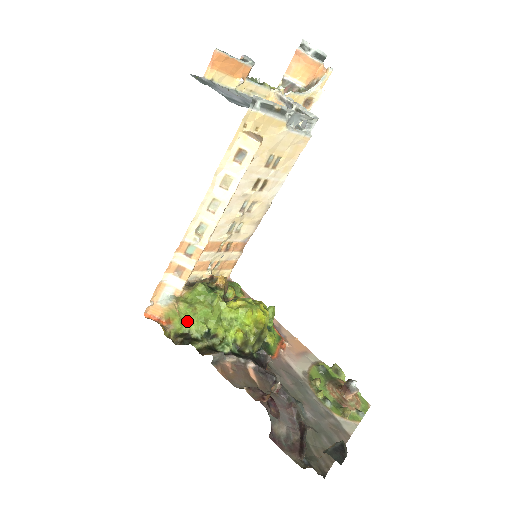
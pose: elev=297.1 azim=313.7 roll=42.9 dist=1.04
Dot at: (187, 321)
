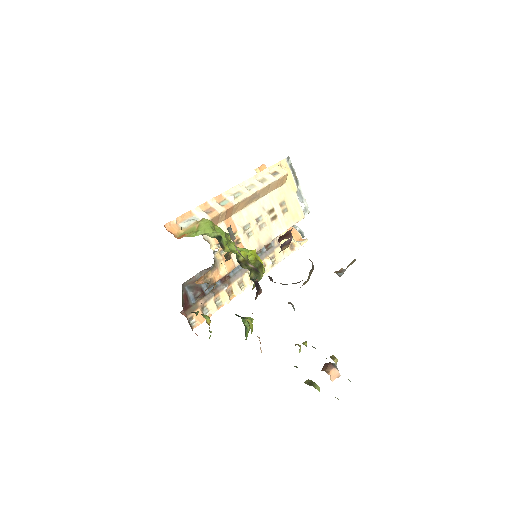
Dot at: (204, 229)
